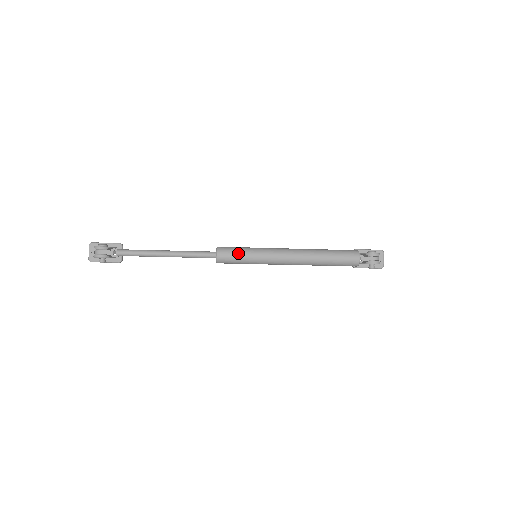
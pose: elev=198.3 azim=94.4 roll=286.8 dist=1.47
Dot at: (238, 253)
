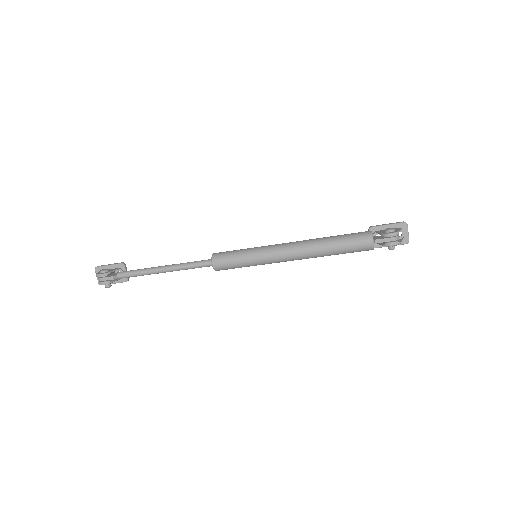
Dot at: (234, 259)
